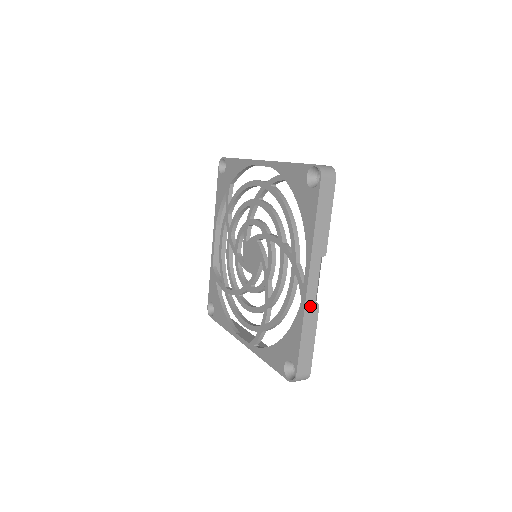
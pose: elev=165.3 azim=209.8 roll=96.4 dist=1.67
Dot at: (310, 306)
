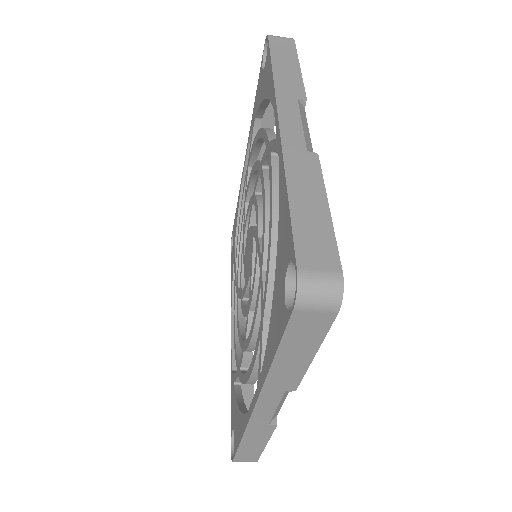
Dot at: (295, 152)
